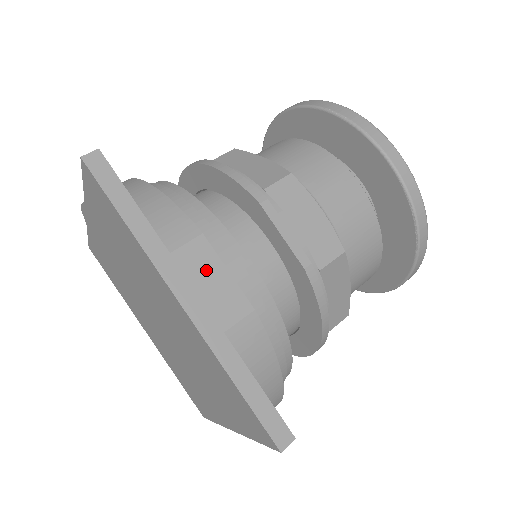
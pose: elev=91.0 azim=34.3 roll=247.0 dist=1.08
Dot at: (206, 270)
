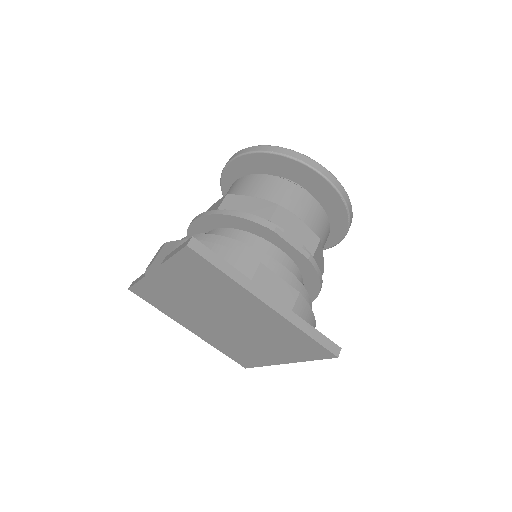
Dot at: (270, 282)
